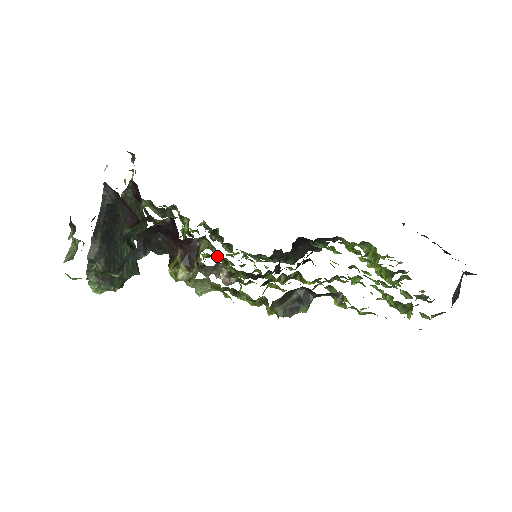
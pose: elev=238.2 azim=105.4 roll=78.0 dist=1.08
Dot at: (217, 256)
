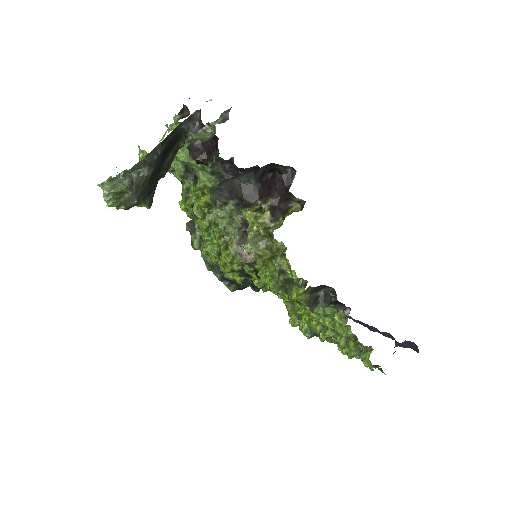
Dot at: (221, 238)
